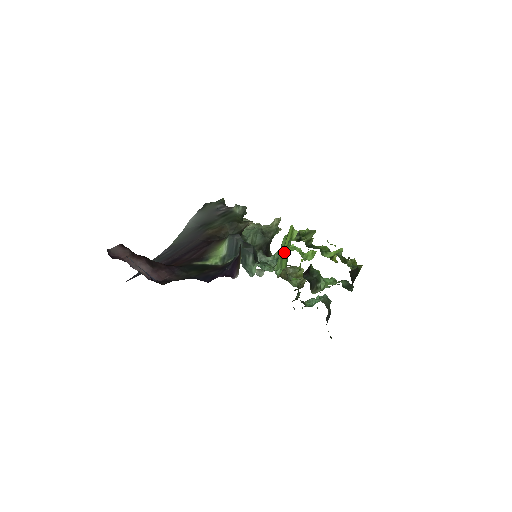
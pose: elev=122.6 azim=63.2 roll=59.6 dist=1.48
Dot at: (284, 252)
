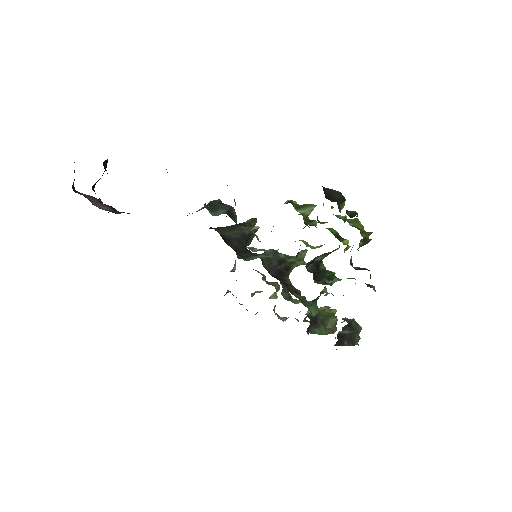
Dot at: occluded
